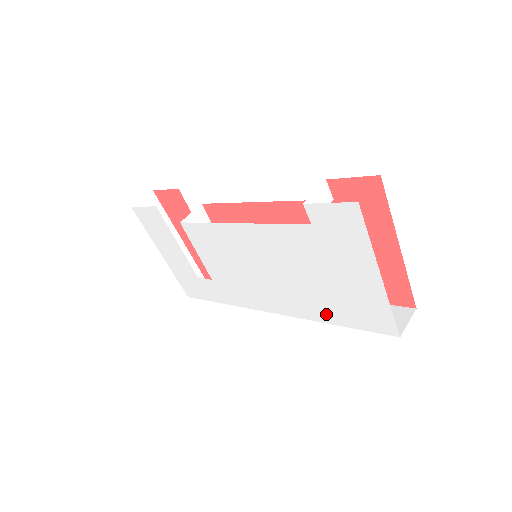
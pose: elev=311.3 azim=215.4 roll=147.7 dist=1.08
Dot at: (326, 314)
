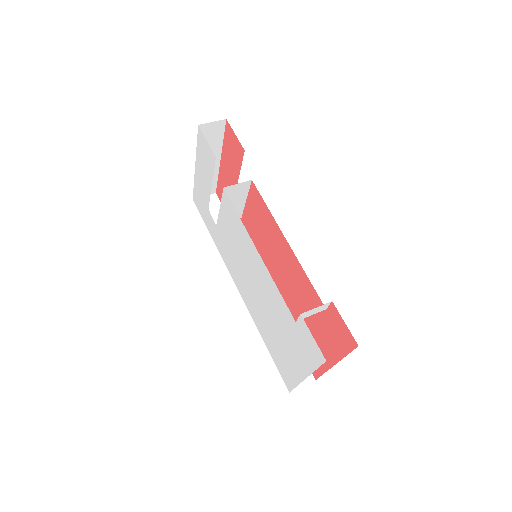
Dot at: (265, 335)
